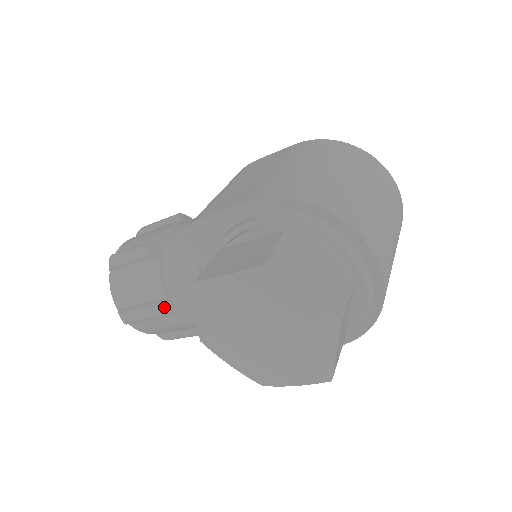
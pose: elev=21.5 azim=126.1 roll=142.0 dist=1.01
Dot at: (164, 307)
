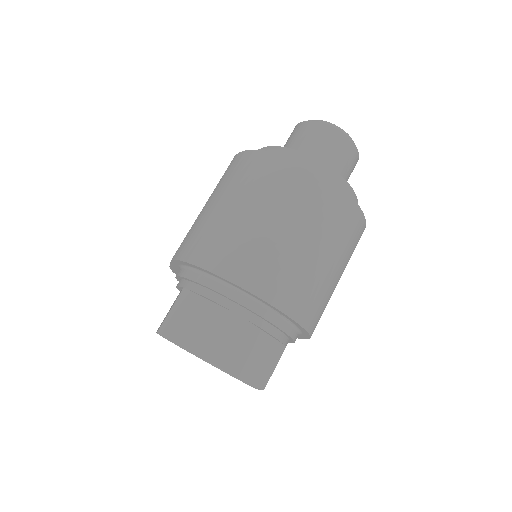
Dot at: occluded
